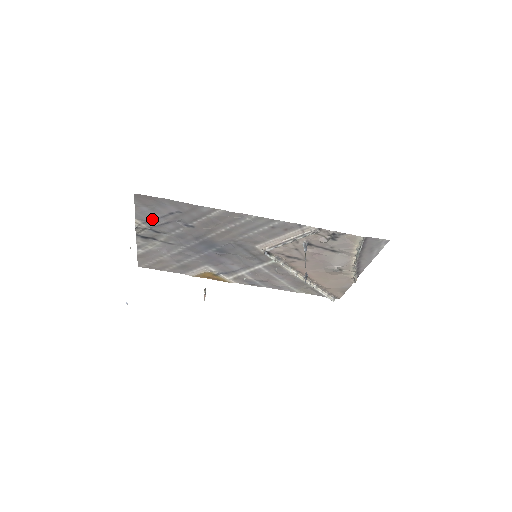
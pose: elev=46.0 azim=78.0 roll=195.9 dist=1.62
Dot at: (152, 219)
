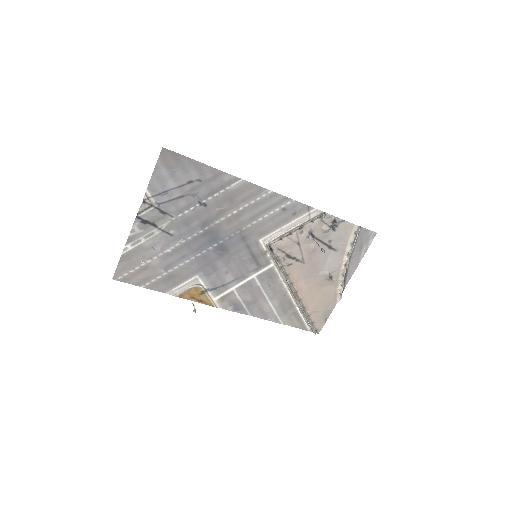
Dot at: (166, 190)
